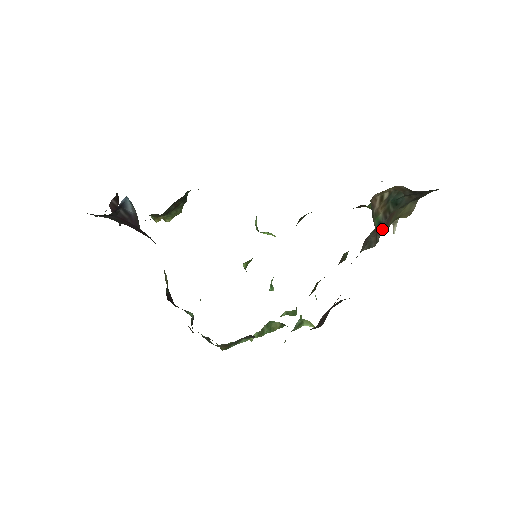
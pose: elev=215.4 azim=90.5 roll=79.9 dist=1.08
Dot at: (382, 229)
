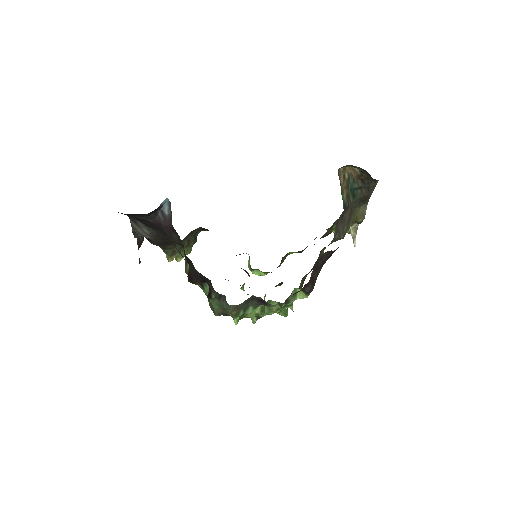
Dot at: (346, 223)
